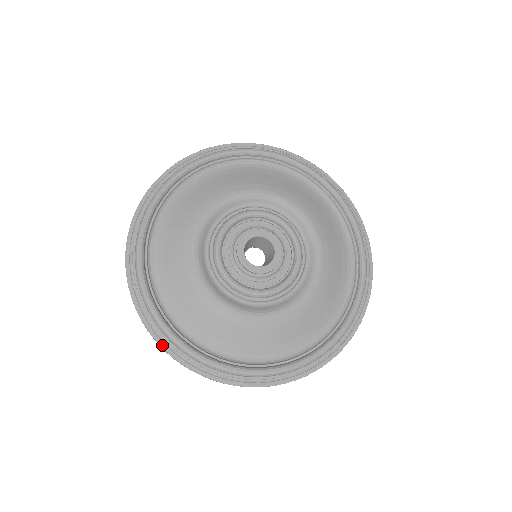
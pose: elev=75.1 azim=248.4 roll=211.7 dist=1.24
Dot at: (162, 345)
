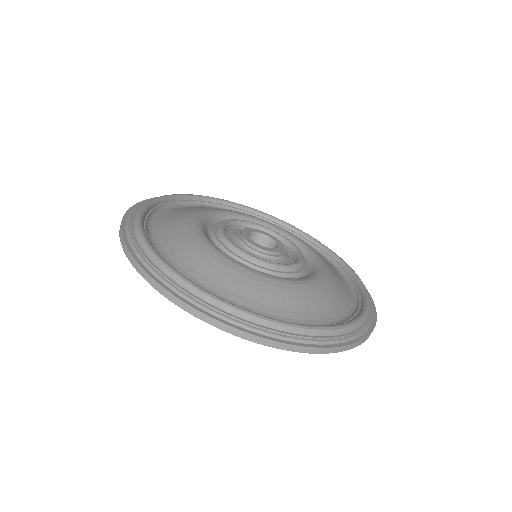
Dot at: (152, 276)
